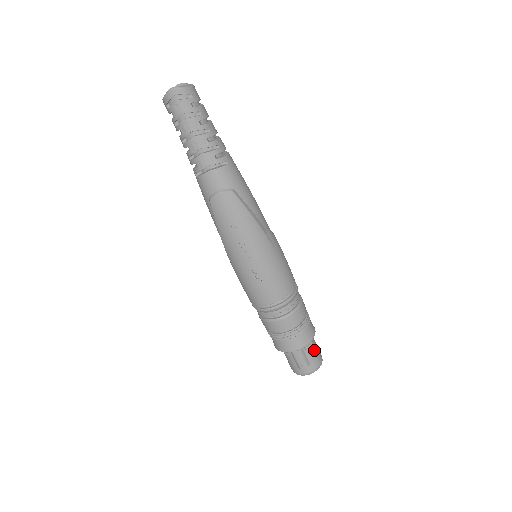
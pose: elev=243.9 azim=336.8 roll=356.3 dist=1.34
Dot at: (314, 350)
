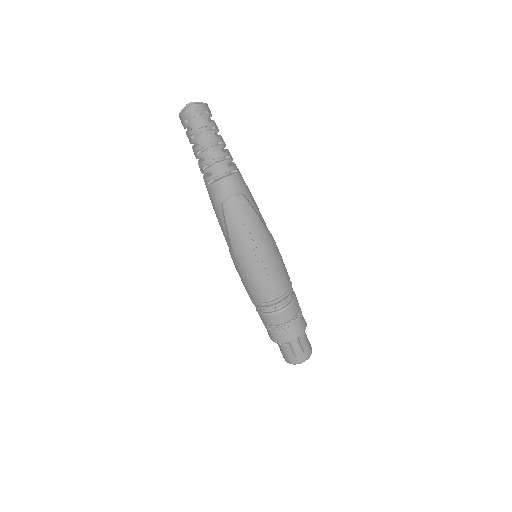
Dot at: (306, 339)
